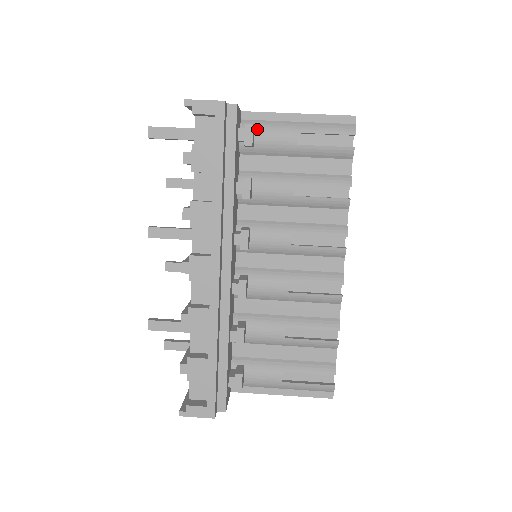
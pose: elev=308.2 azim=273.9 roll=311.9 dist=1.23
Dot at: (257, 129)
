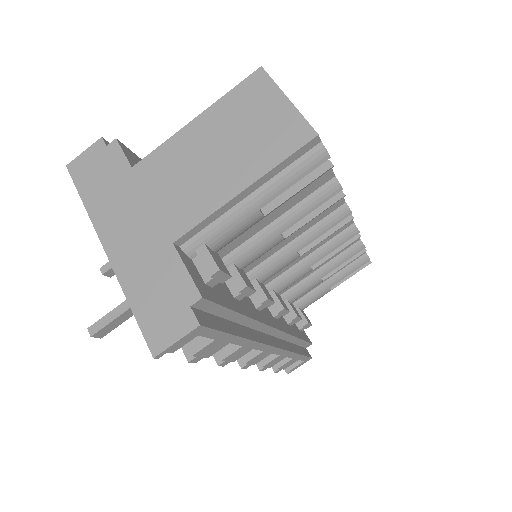
Dot at: (210, 244)
